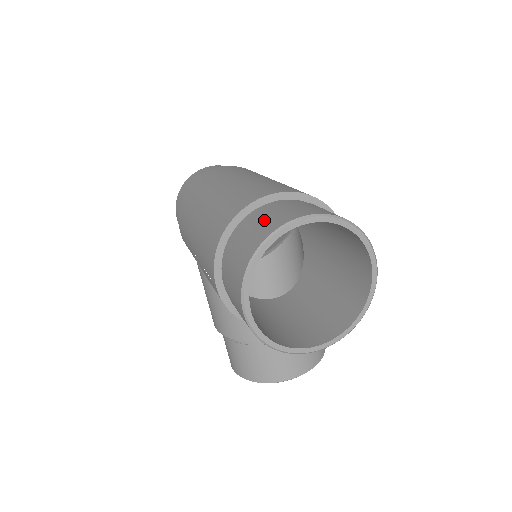
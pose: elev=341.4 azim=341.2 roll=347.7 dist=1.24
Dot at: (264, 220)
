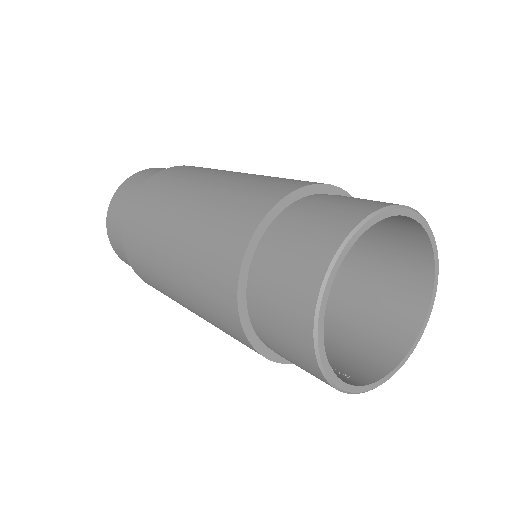
Dot at: (280, 303)
